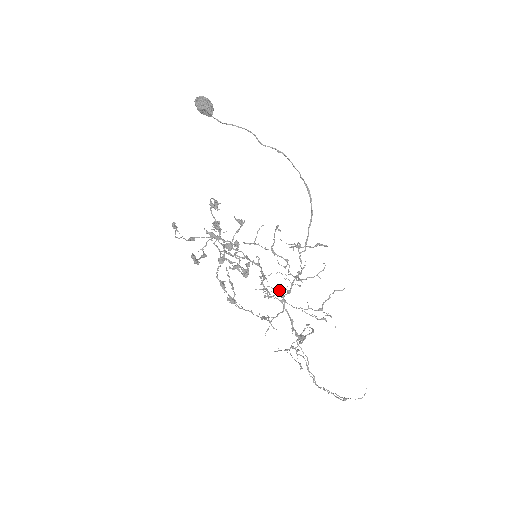
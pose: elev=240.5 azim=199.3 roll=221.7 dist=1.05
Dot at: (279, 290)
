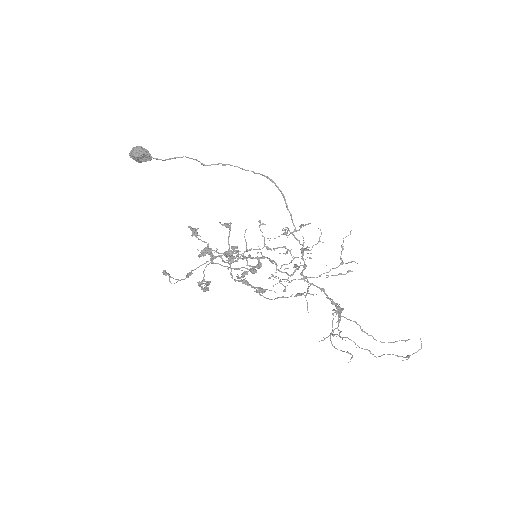
Dot at: (296, 264)
